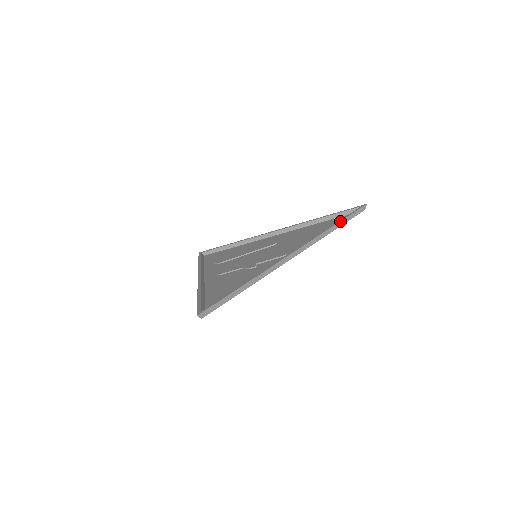
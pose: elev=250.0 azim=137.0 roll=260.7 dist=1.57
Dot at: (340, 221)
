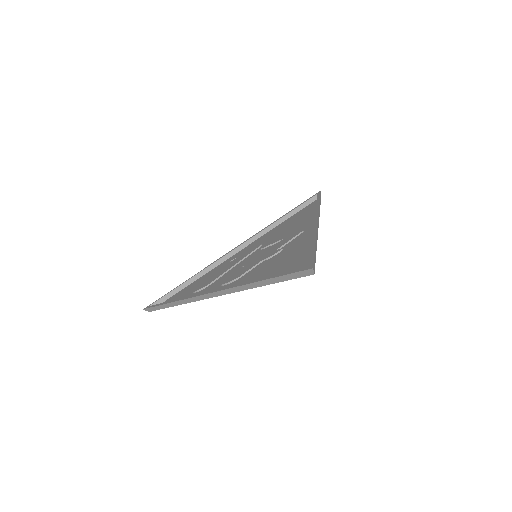
Dot at: (319, 200)
